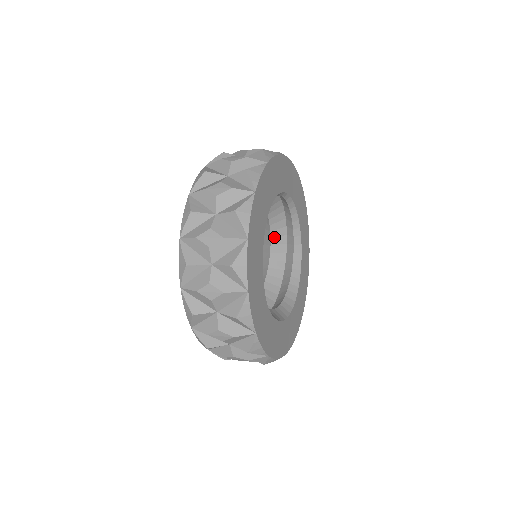
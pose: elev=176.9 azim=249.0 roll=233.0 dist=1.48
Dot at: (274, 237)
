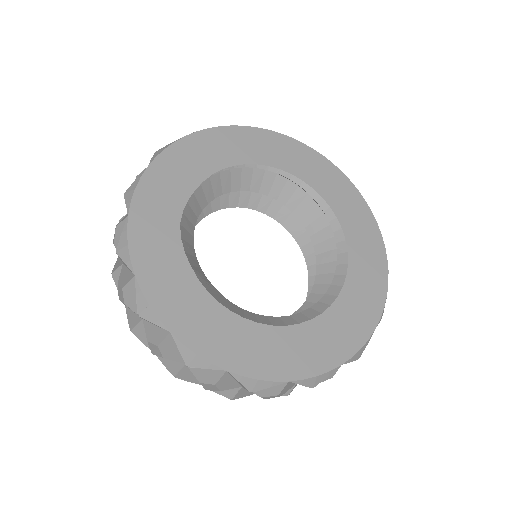
Dot at: (319, 283)
